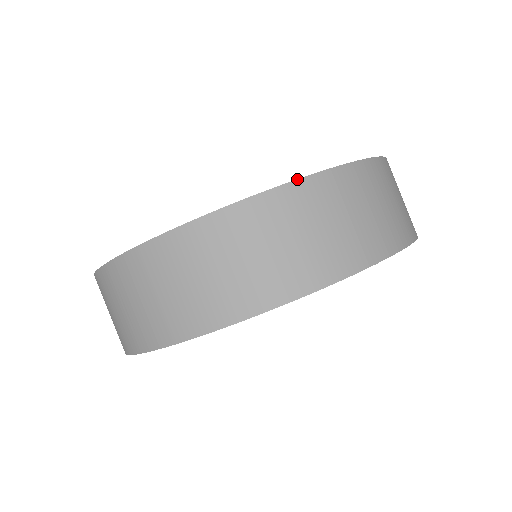
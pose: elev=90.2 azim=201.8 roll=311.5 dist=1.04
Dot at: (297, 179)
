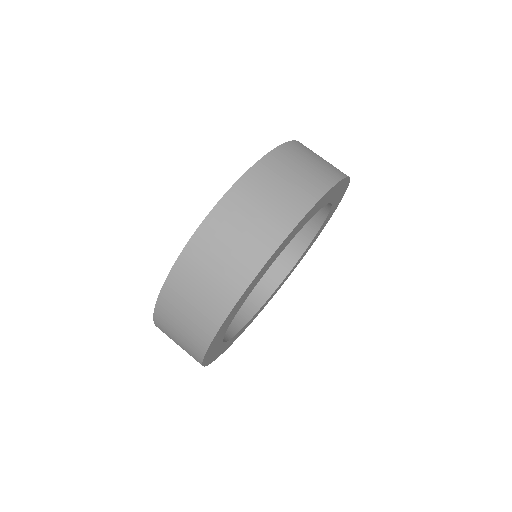
Dot at: (284, 143)
